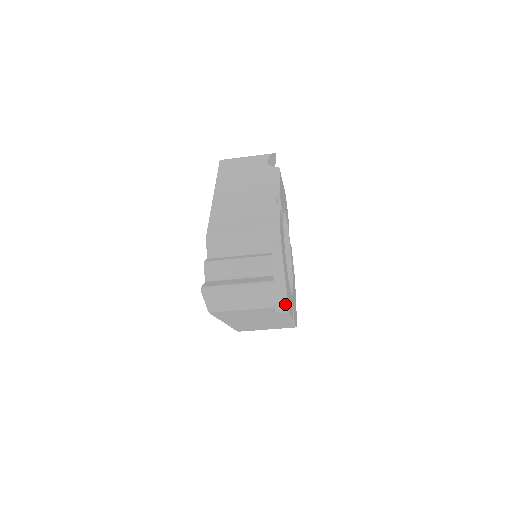
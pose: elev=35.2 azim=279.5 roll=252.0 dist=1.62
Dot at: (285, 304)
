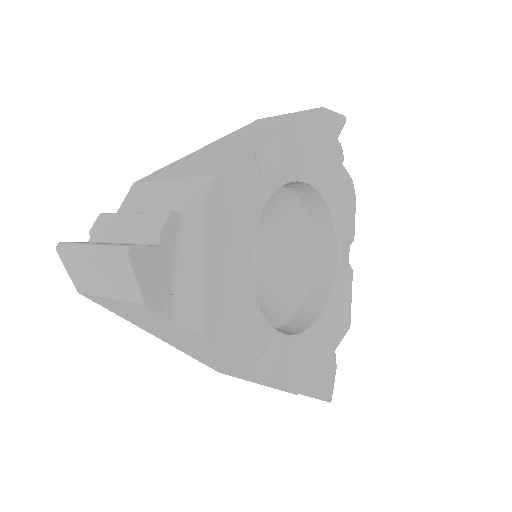
Dot at: (197, 316)
